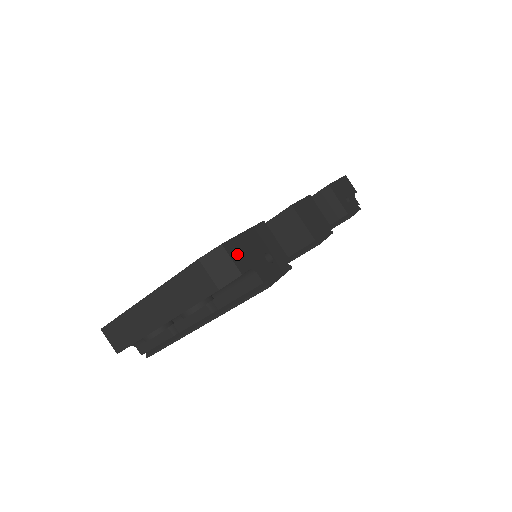
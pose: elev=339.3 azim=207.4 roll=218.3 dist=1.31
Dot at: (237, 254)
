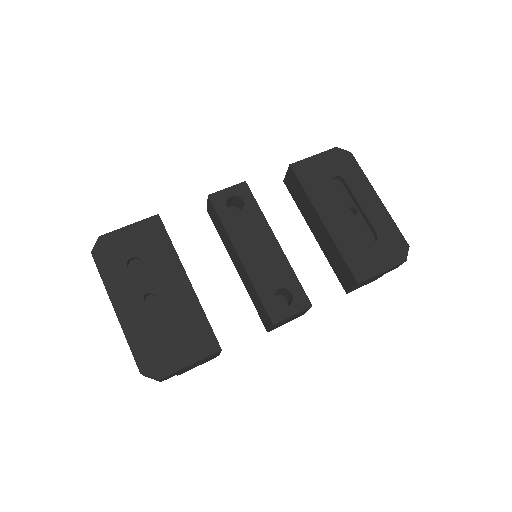
Dot at: (168, 377)
